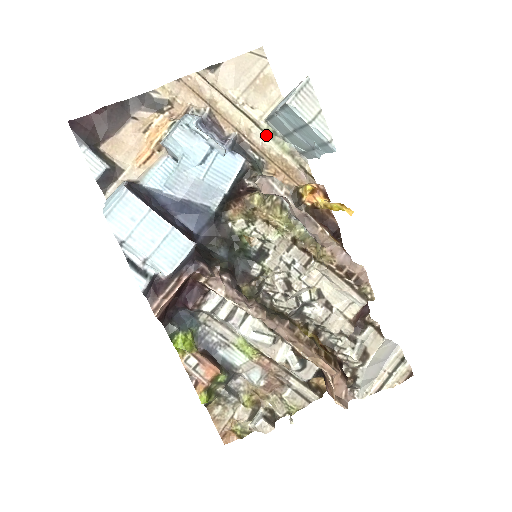
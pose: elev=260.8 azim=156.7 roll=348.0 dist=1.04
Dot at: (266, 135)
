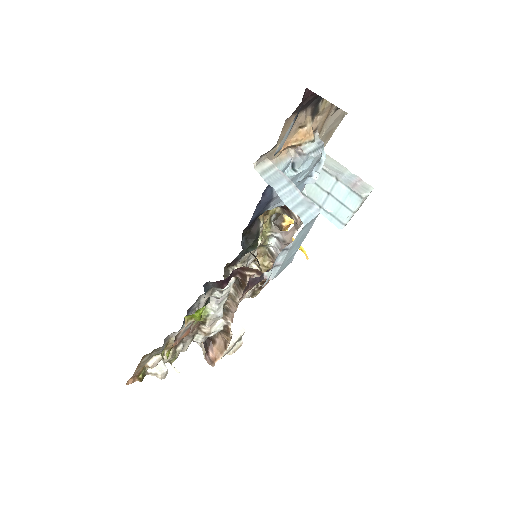
Dot at: occluded
